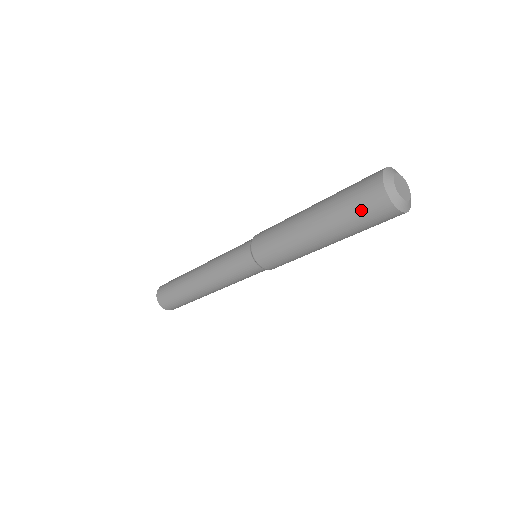
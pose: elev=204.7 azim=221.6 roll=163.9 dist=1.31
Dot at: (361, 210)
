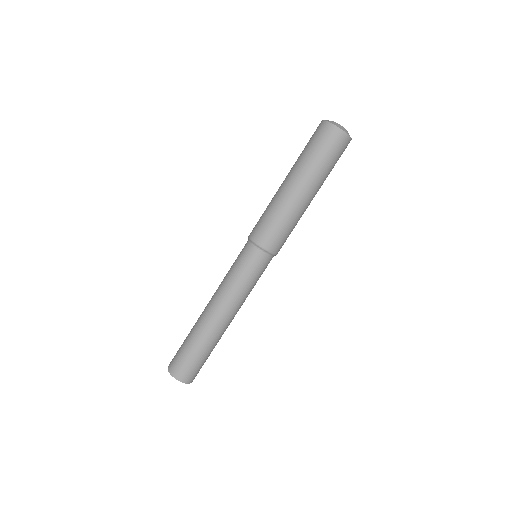
Dot at: (325, 148)
